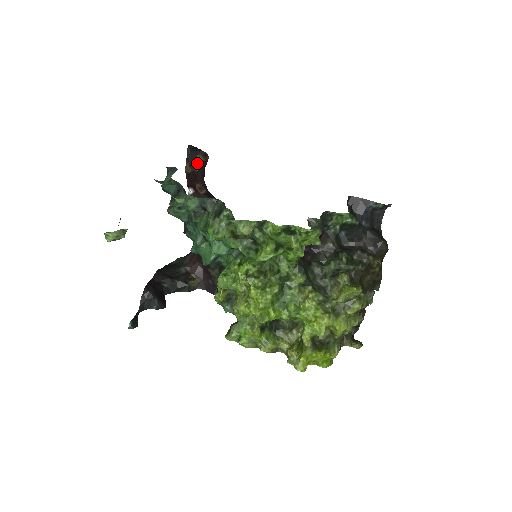
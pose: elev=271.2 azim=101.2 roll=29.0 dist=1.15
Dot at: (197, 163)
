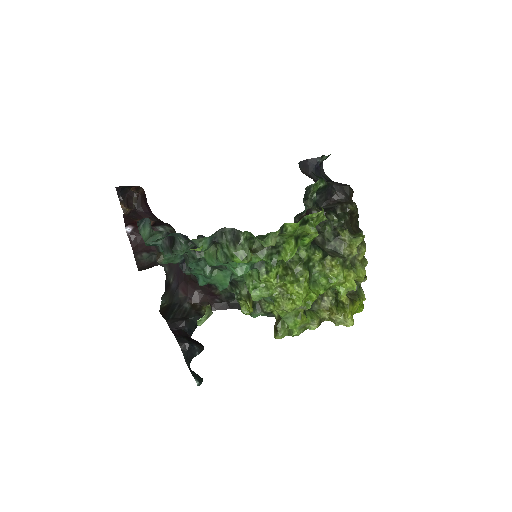
Dot at: (131, 200)
